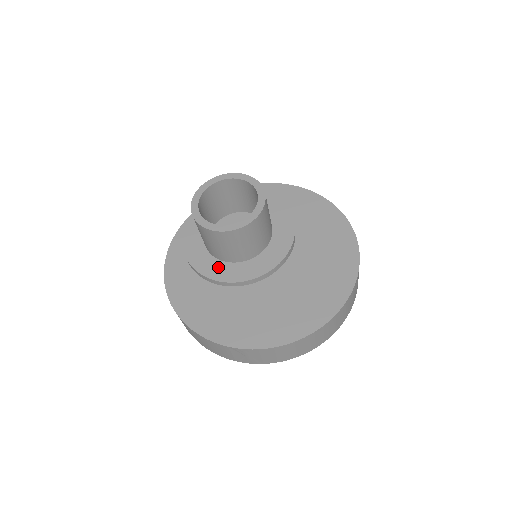
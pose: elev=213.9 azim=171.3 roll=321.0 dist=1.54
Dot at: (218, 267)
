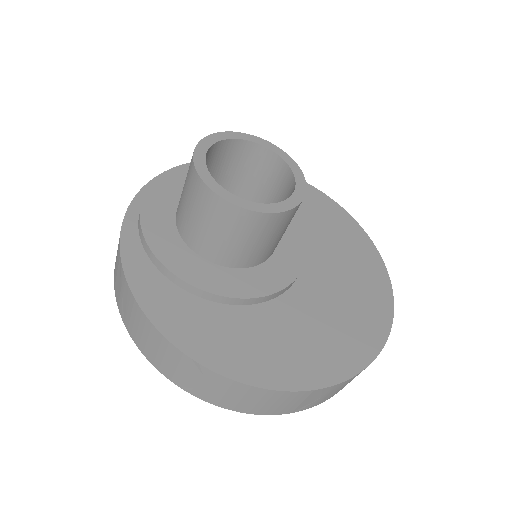
Dot at: (233, 278)
